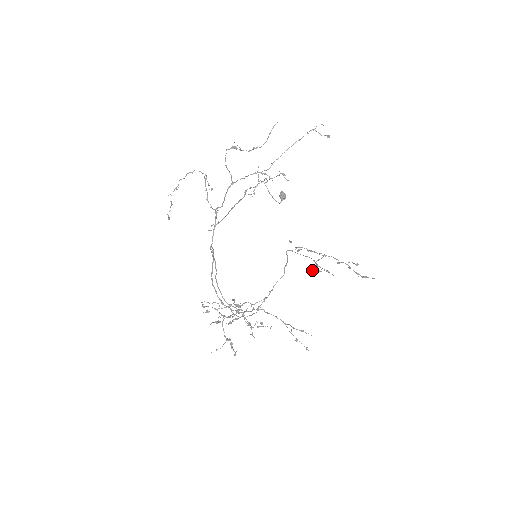
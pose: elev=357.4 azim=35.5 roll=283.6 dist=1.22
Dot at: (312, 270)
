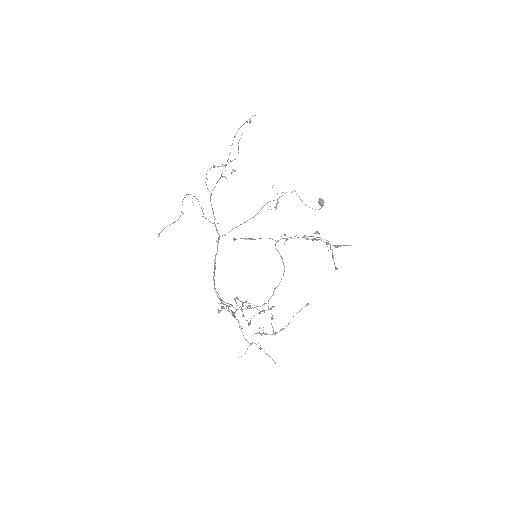
Dot at: (334, 262)
